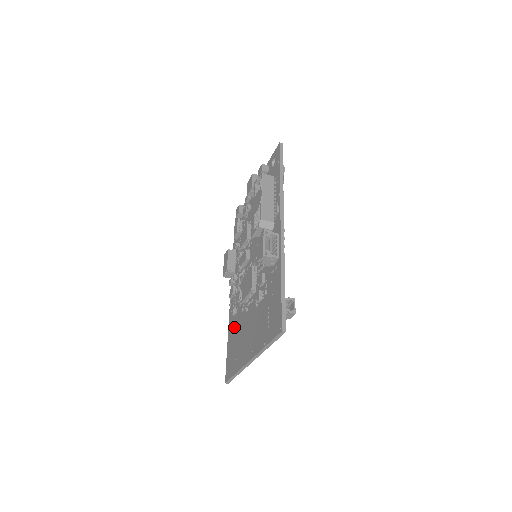
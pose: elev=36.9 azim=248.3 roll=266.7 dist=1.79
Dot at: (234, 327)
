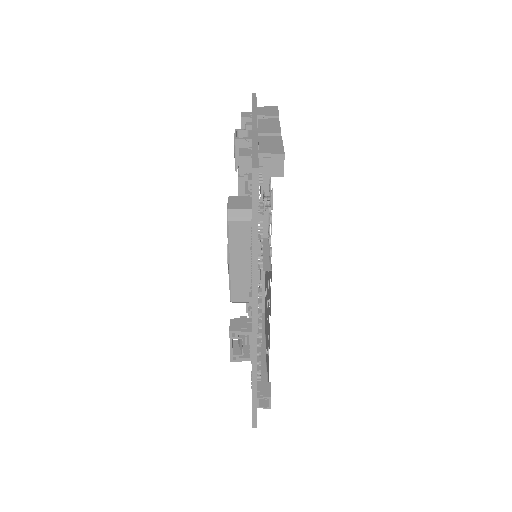
Dot at: occluded
